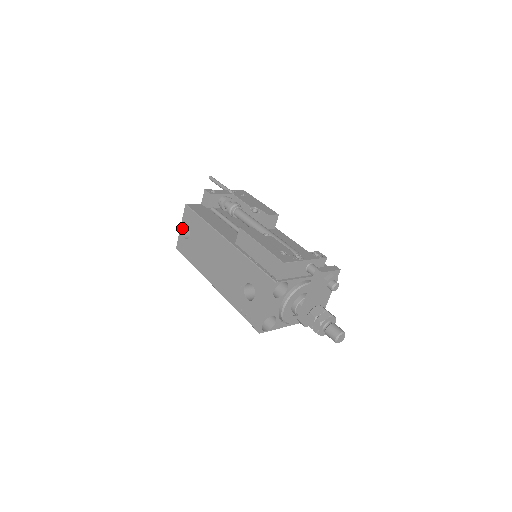
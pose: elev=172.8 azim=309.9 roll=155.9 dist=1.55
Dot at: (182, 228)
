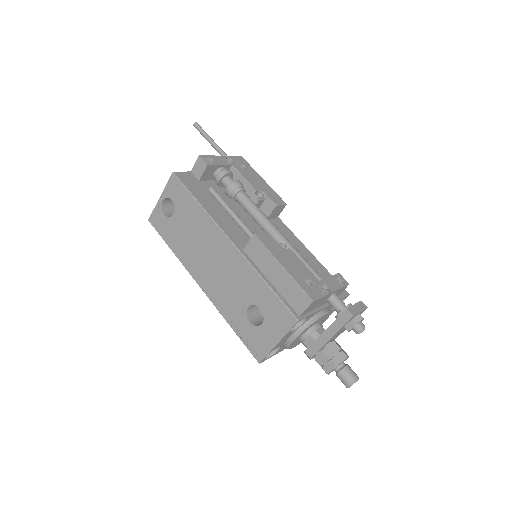
Dot at: (162, 200)
